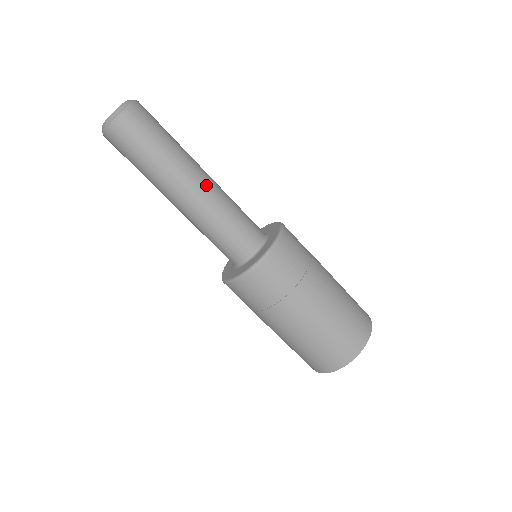
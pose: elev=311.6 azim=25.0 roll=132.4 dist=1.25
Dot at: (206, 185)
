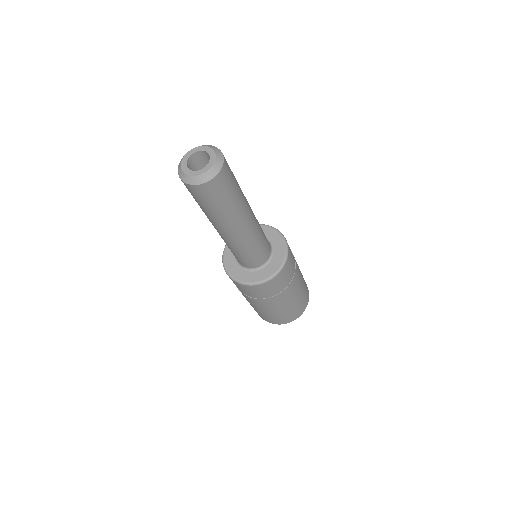
Dot at: (249, 228)
